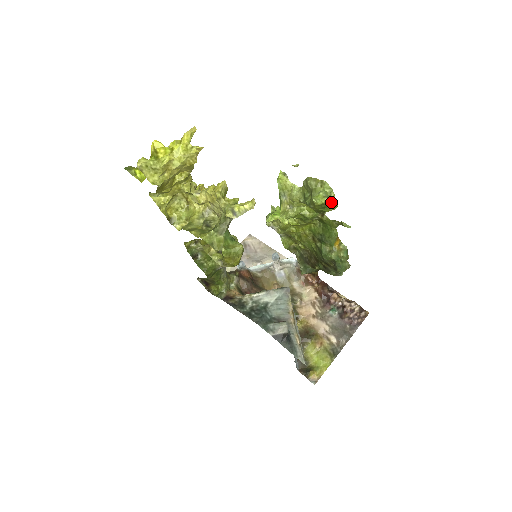
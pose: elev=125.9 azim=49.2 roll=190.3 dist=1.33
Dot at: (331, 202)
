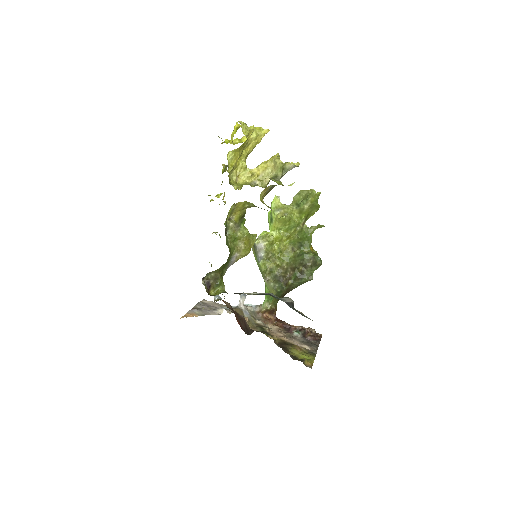
Dot at: occluded
